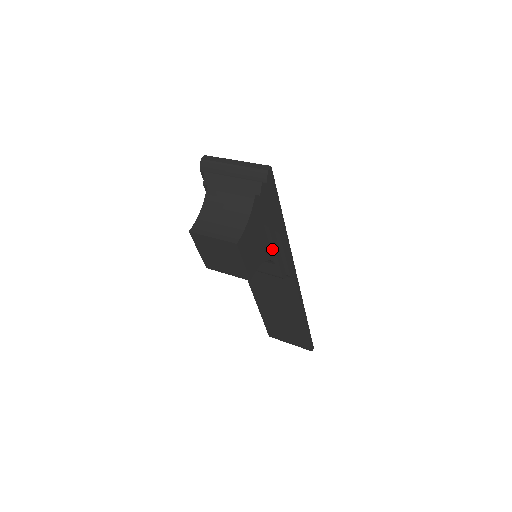
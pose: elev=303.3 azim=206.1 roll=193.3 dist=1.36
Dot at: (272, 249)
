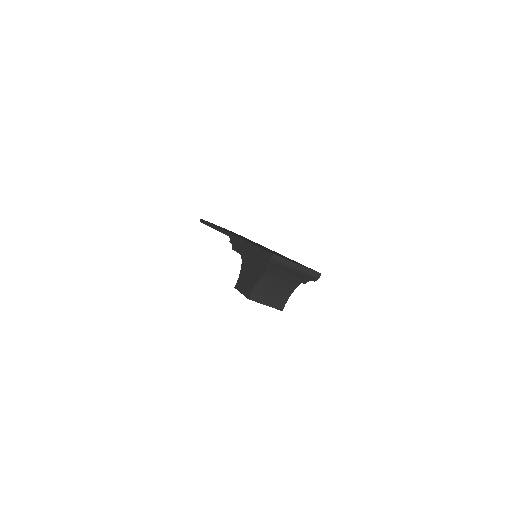
Dot at: occluded
